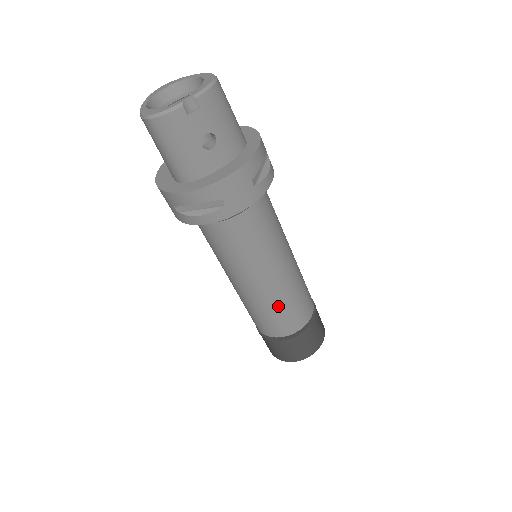
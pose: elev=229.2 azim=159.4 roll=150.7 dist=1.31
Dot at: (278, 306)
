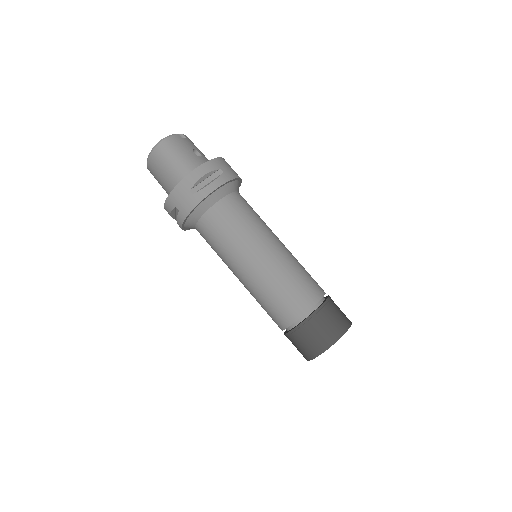
Dot at: (295, 269)
